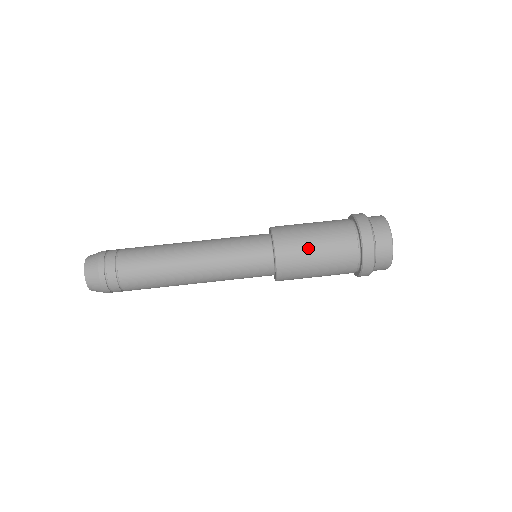
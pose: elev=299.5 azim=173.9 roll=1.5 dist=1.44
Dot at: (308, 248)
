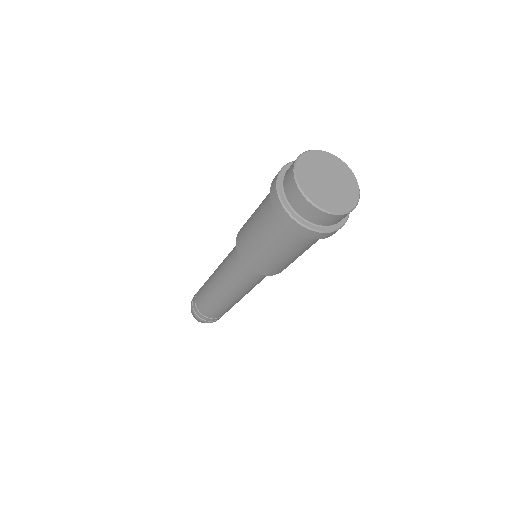
Dot at: (281, 262)
